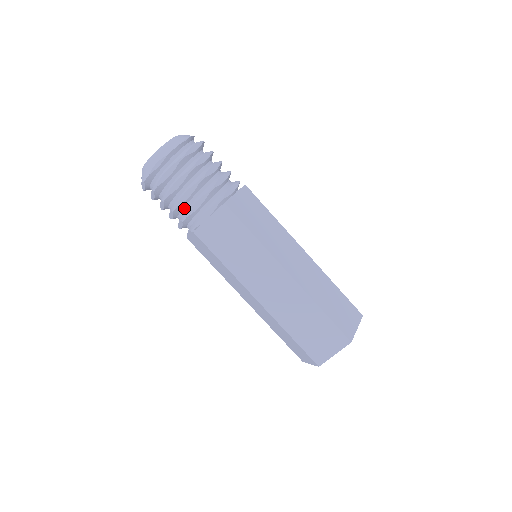
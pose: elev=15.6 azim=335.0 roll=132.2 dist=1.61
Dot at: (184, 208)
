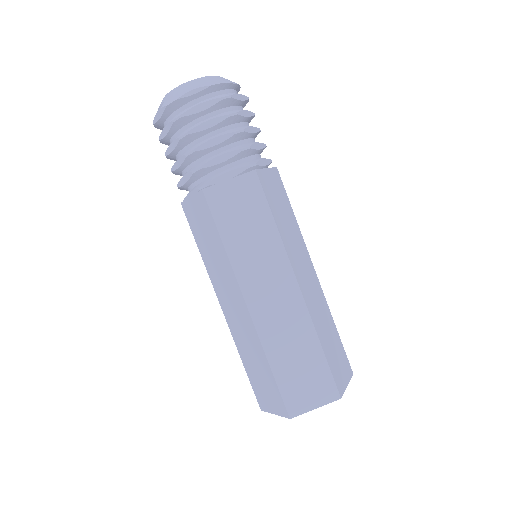
Dot at: (201, 158)
